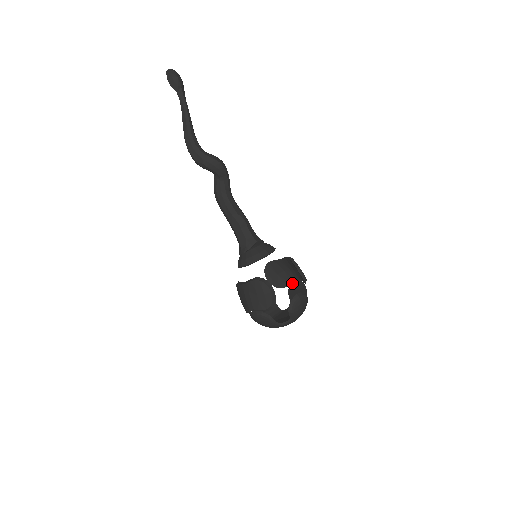
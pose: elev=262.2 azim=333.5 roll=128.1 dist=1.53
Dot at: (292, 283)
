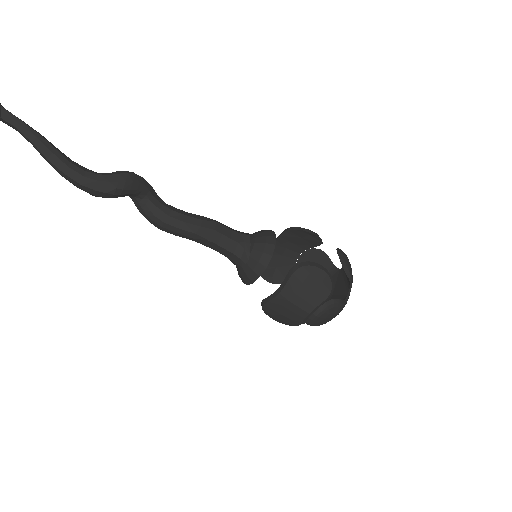
Dot at: (297, 263)
